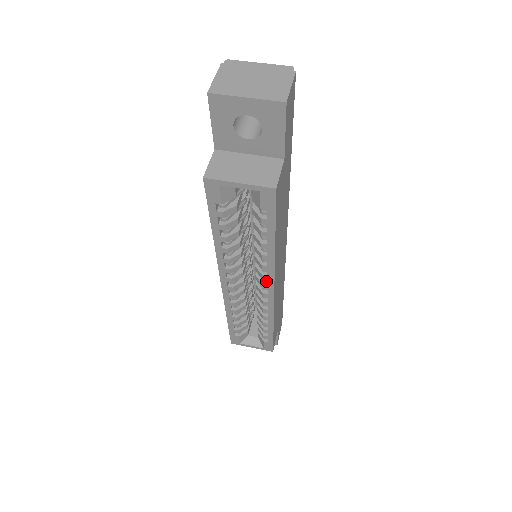
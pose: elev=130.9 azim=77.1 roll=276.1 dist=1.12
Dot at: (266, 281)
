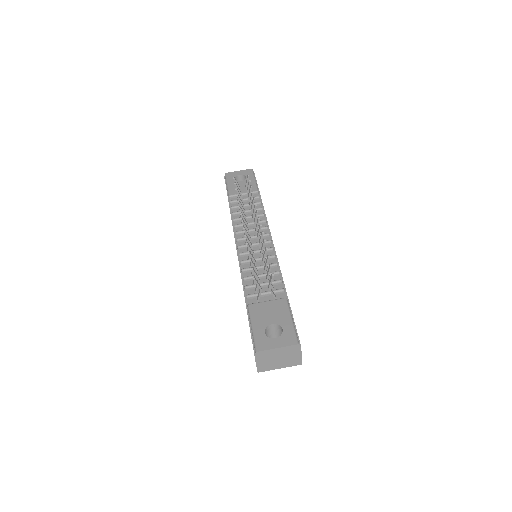
Dot at: occluded
